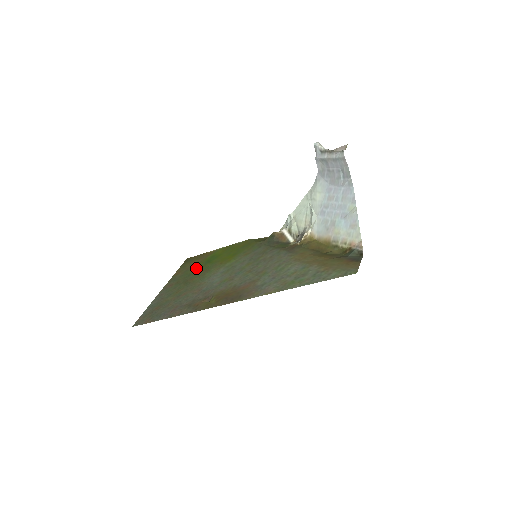
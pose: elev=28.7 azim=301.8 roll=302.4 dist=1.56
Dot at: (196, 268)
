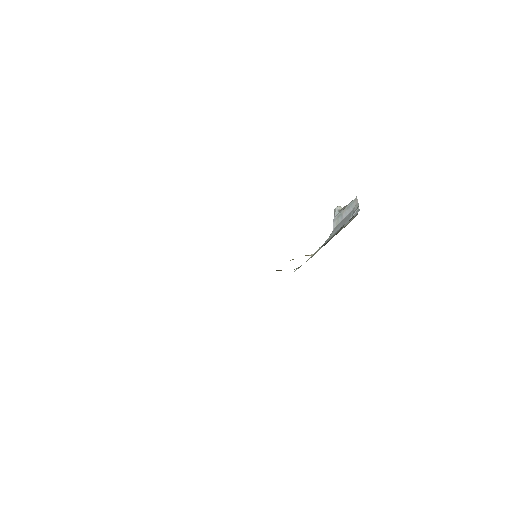
Dot at: occluded
